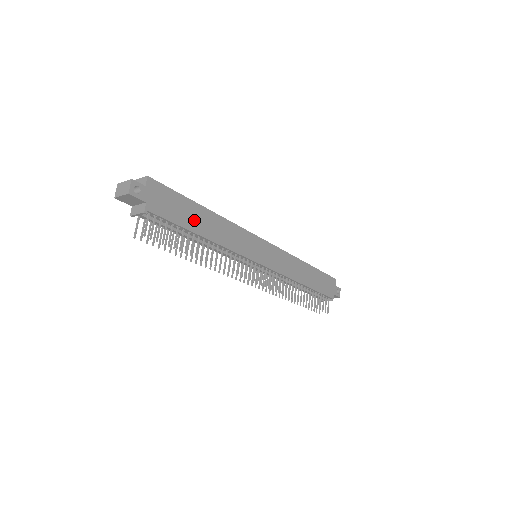
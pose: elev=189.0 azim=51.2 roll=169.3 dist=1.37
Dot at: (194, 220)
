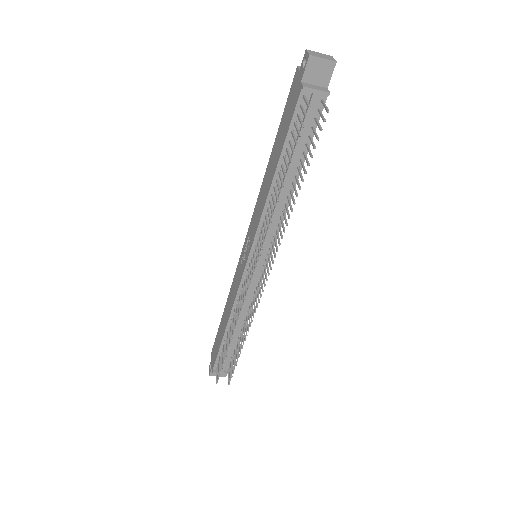
Dot at: occluded
